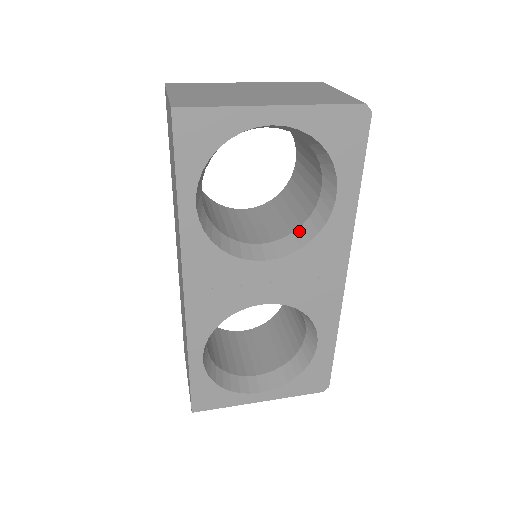
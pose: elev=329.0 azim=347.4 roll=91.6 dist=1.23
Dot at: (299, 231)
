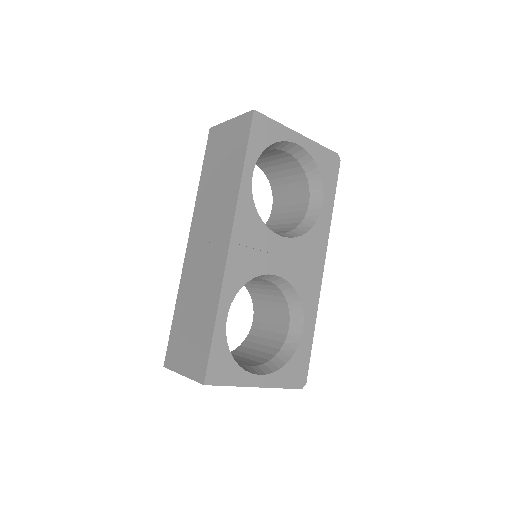
Dot at: (296, 229)
